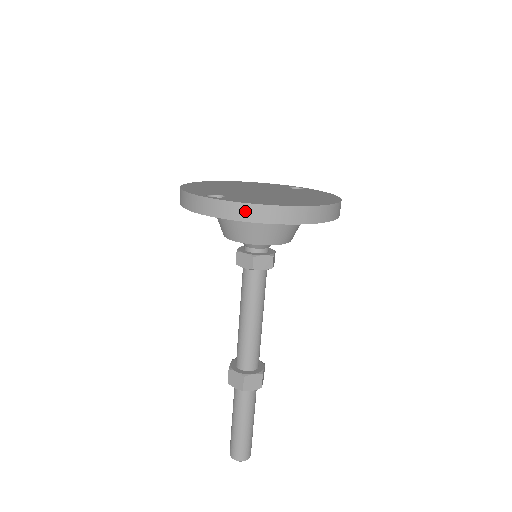
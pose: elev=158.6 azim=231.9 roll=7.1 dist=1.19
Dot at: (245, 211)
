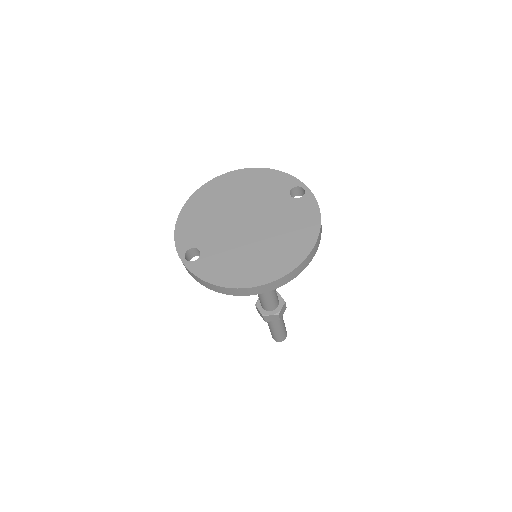
Dot at: (207, 285)
